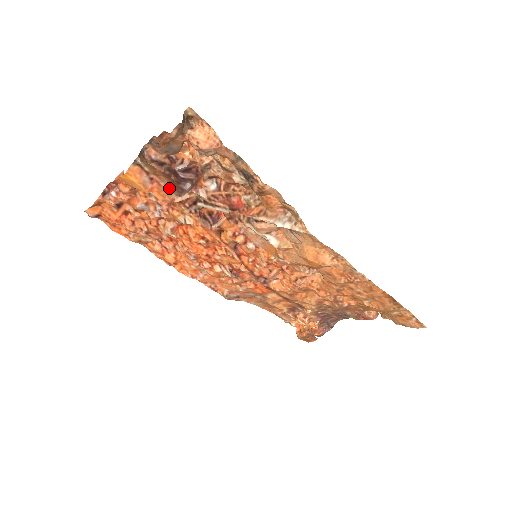
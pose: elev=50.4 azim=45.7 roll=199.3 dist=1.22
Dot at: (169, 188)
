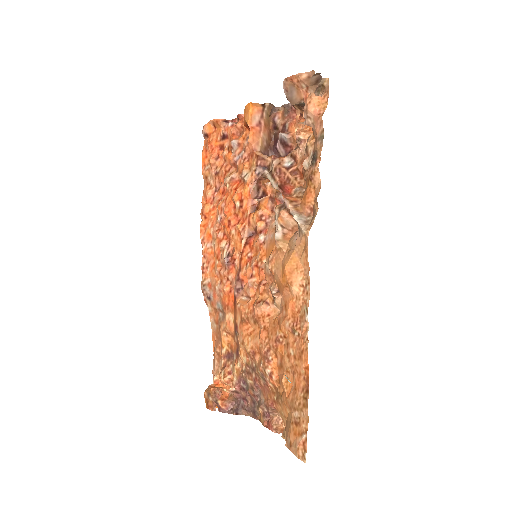
Dot at: (262, 142)
